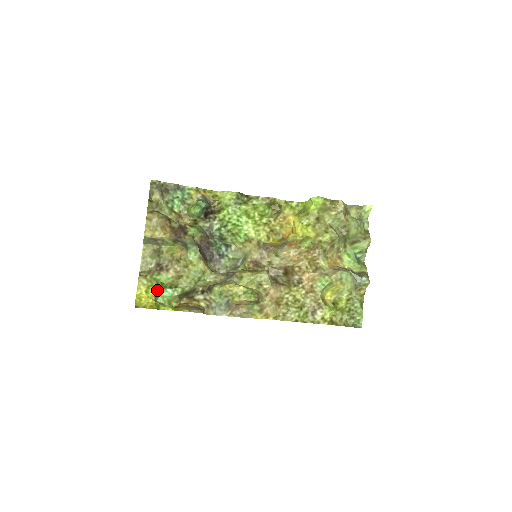
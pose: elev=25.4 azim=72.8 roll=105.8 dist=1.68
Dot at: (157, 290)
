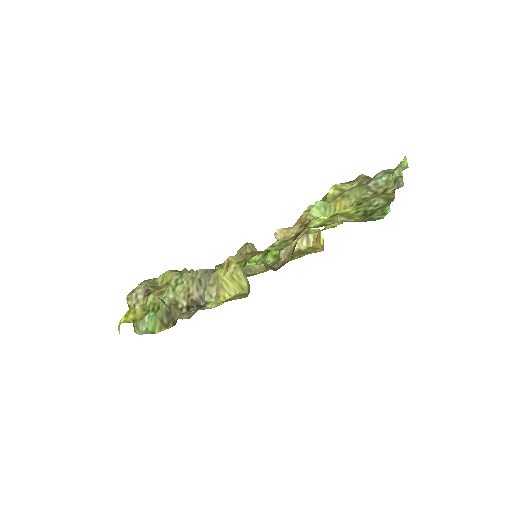
Dot at: (138, 314)
